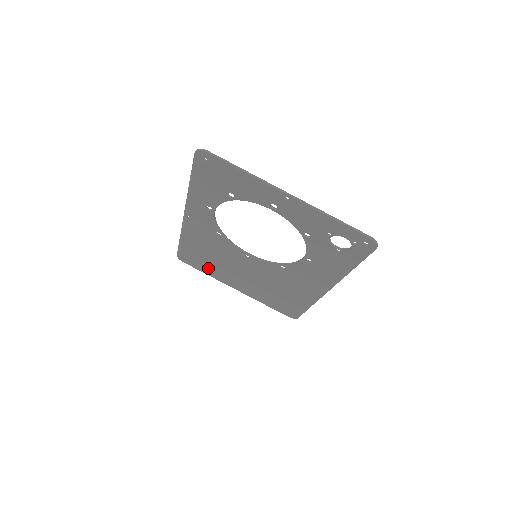
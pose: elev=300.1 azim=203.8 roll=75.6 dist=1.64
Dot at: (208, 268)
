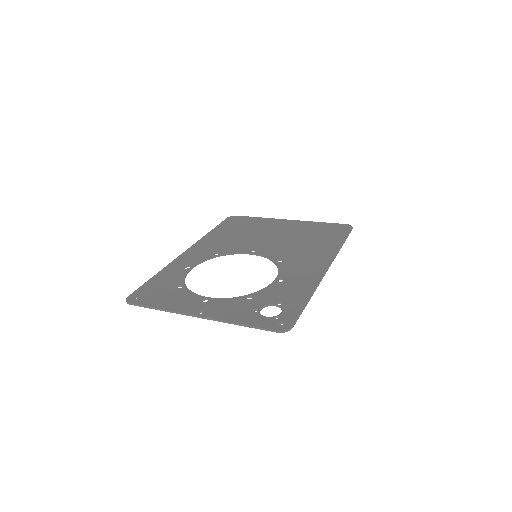
Dot at: occluded
